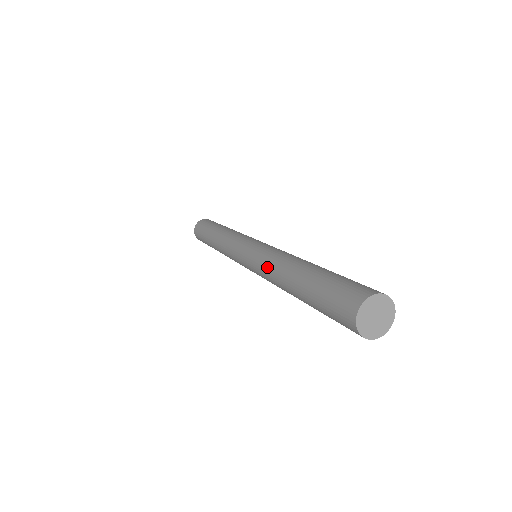
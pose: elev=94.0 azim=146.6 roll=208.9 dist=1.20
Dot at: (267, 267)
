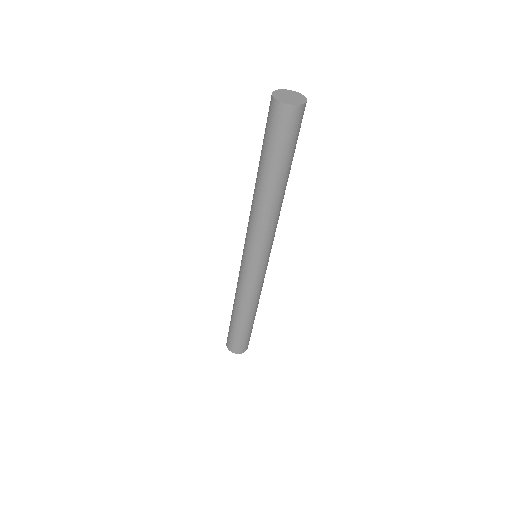
Dot at: (250, 213)
